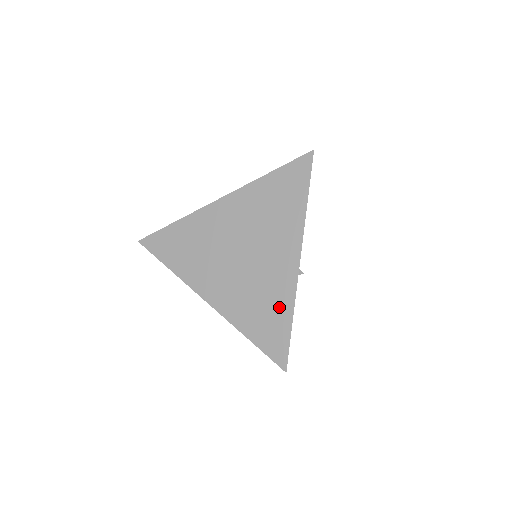
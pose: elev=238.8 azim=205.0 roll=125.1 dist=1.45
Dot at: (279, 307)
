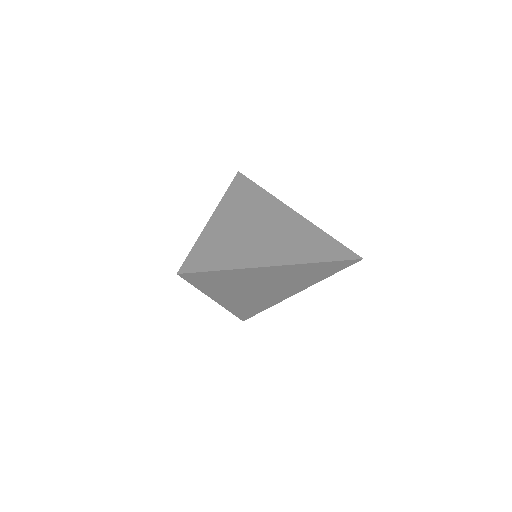
Dot at: (316, 235)
